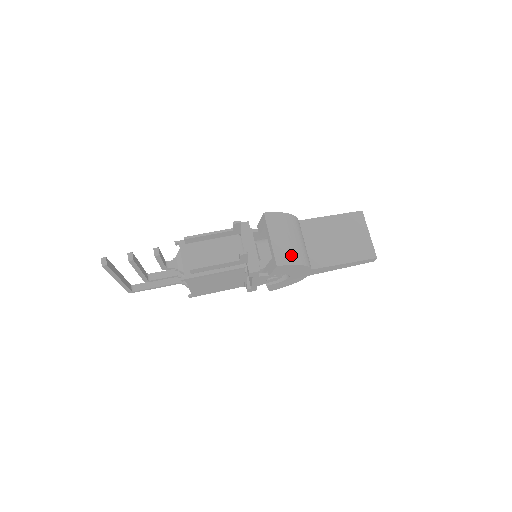
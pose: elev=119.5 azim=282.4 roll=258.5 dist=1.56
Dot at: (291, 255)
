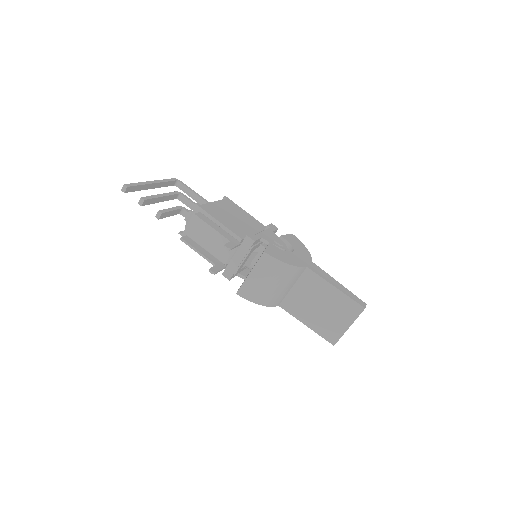
Dot at: (256, 295)
